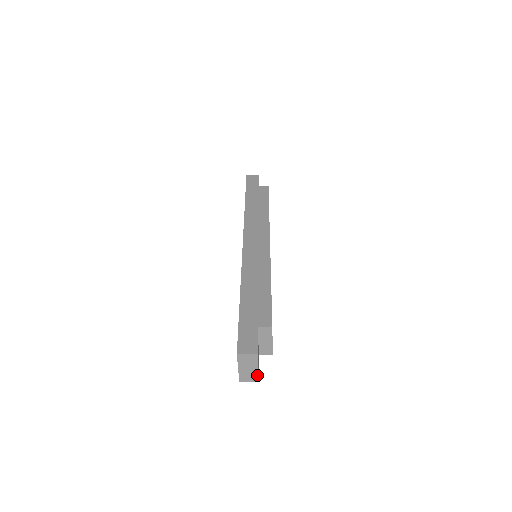
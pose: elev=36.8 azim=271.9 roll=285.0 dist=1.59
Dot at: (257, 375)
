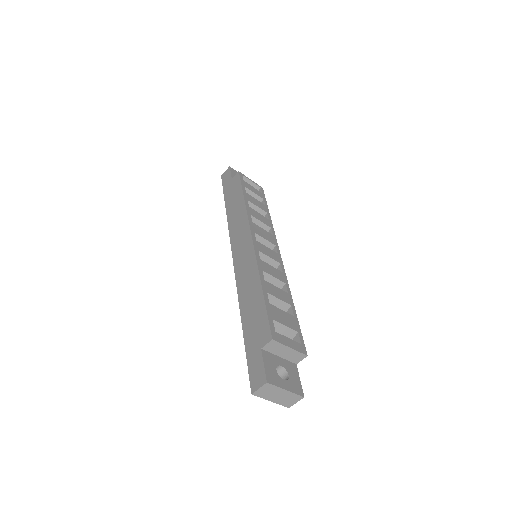
Dot at: (294, 394)
